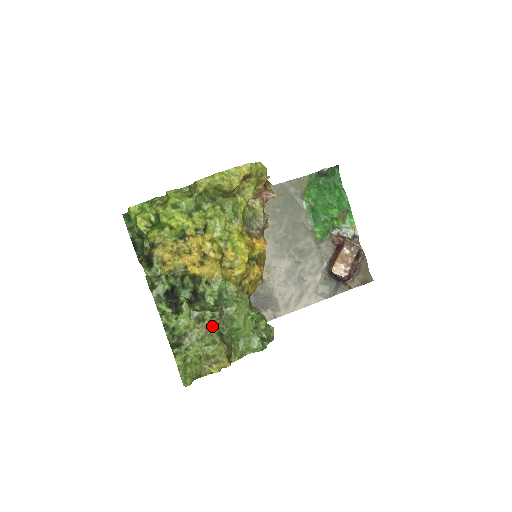
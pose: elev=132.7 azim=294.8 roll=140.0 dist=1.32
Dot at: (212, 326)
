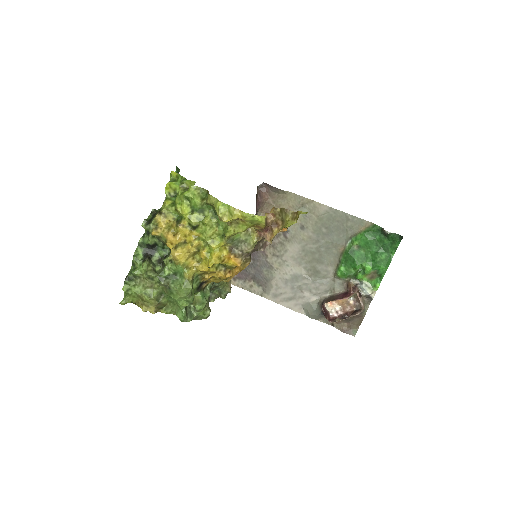
Dot at: (157, 286)
